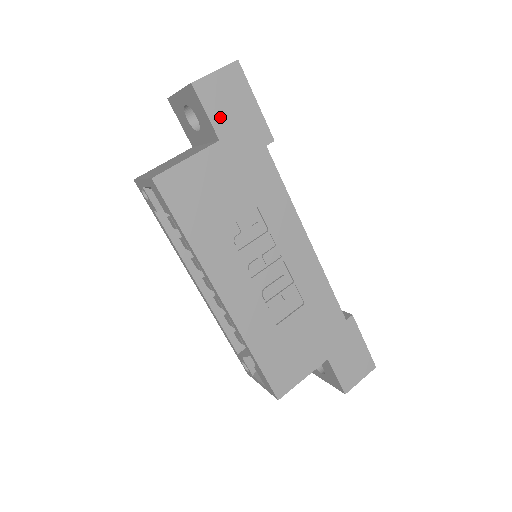
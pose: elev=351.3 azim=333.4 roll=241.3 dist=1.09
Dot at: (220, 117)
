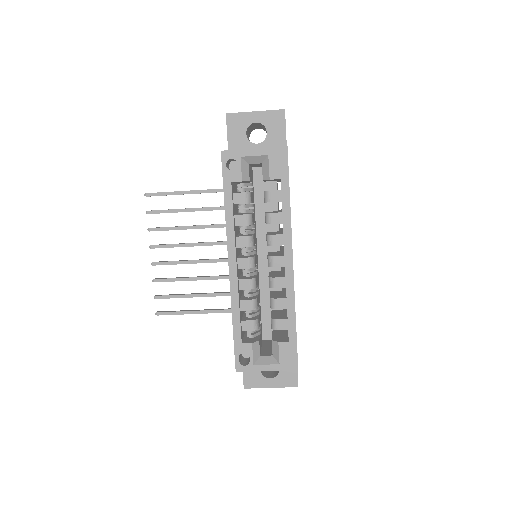
Dot at: occluded
